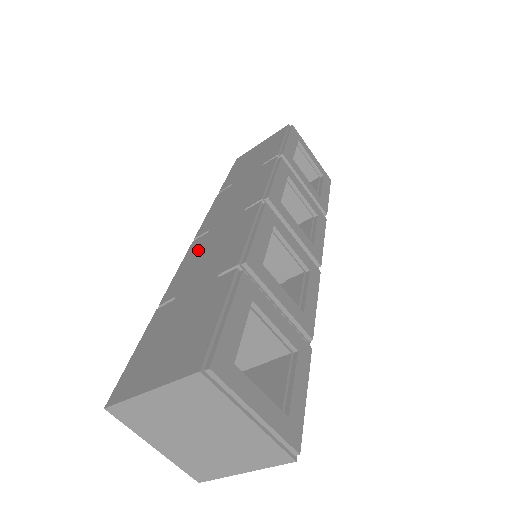
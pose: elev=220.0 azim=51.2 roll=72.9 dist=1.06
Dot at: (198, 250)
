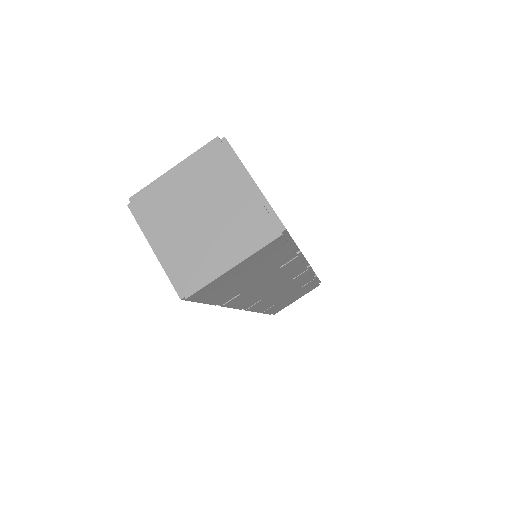
Dot at: occluded
